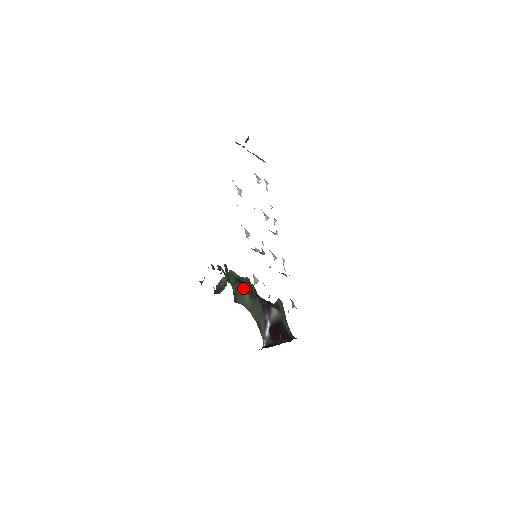
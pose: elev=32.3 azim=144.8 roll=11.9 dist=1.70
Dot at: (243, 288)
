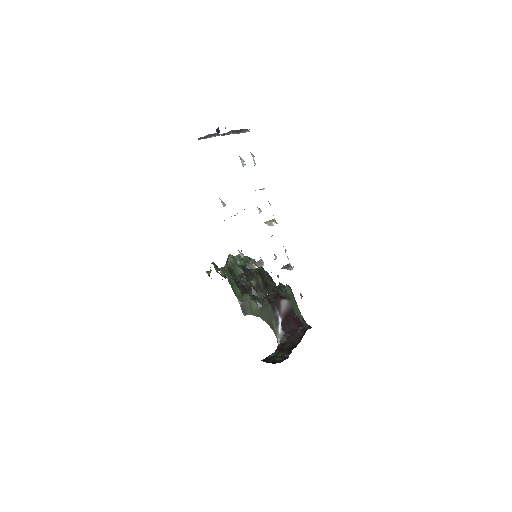
Dot at: (249, 298)
